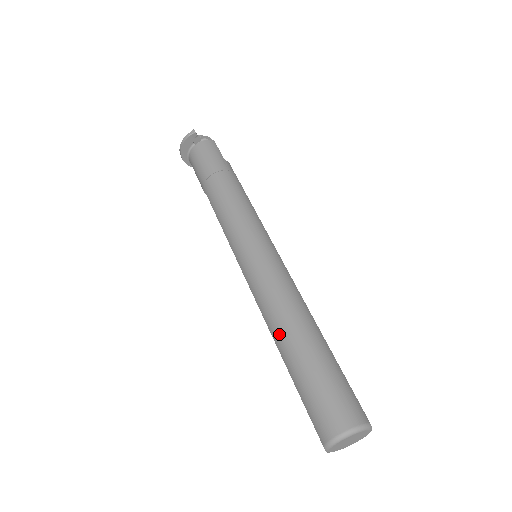
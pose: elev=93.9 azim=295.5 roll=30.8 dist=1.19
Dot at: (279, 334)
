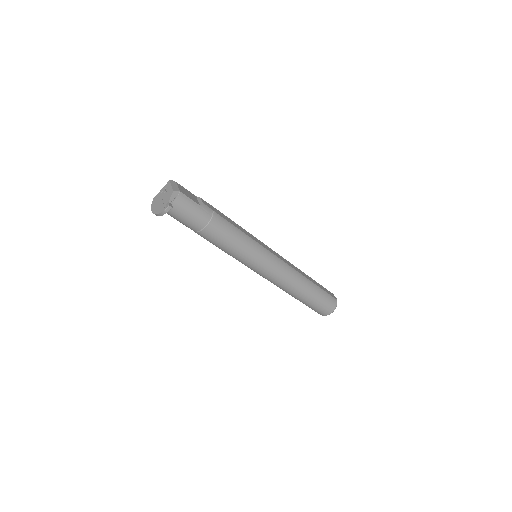
Dot at: (293, 294)
